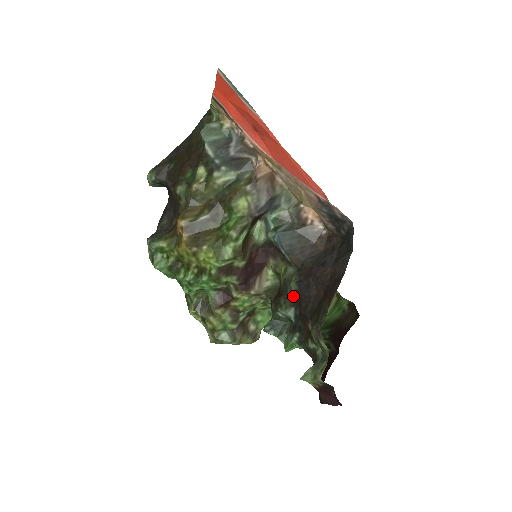
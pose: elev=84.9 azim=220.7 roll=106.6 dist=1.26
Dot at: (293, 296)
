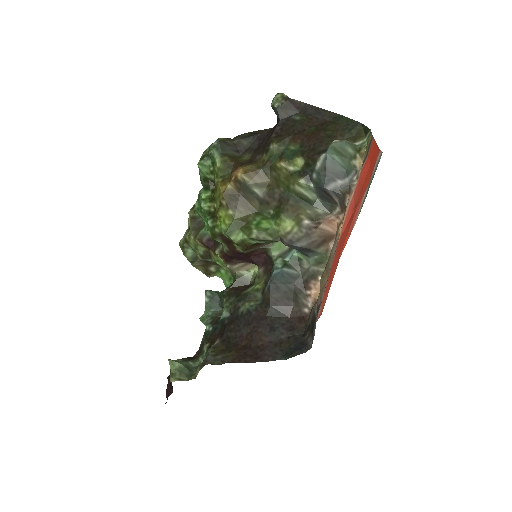
Dot at: (238, 310)
